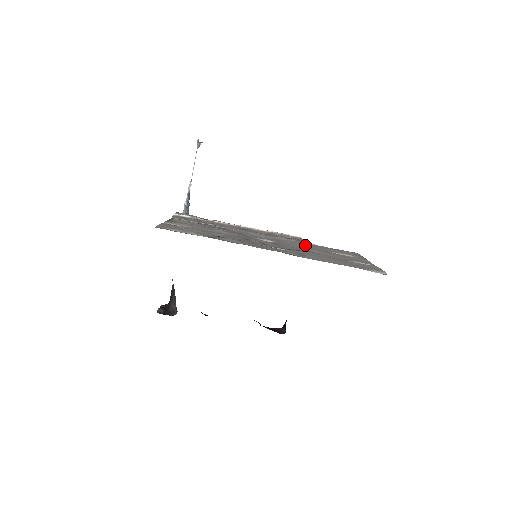
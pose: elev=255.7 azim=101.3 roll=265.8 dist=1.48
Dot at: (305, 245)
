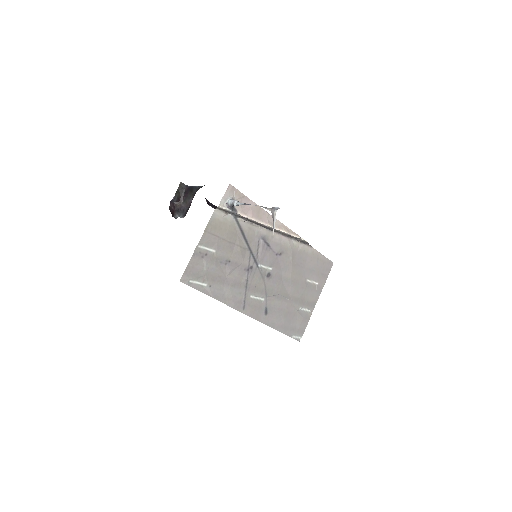
Dot at: (295, 266)
